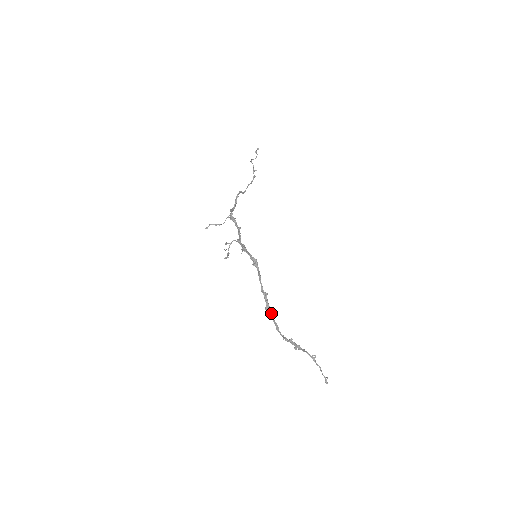
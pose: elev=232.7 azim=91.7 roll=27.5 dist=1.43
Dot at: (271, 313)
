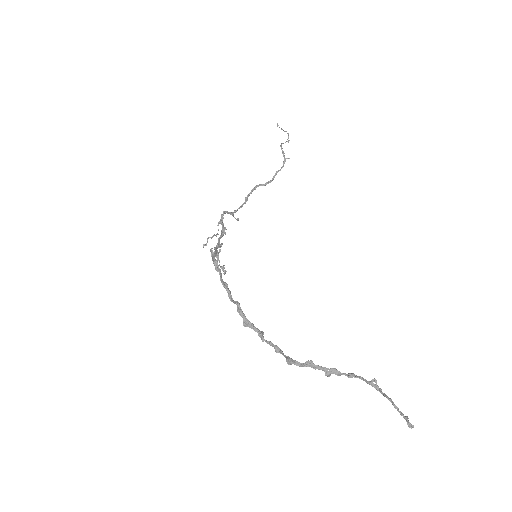
Dot at: (255, 329)
